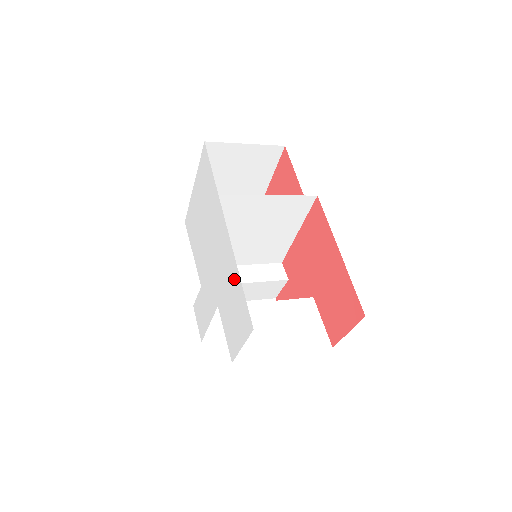
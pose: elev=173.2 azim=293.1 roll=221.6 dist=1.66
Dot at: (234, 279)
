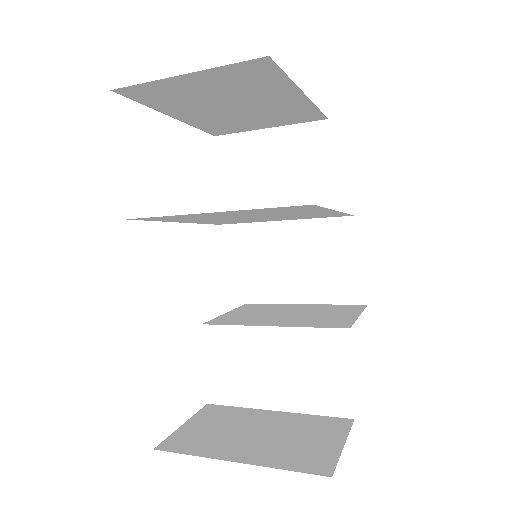
Dot at: occluded
